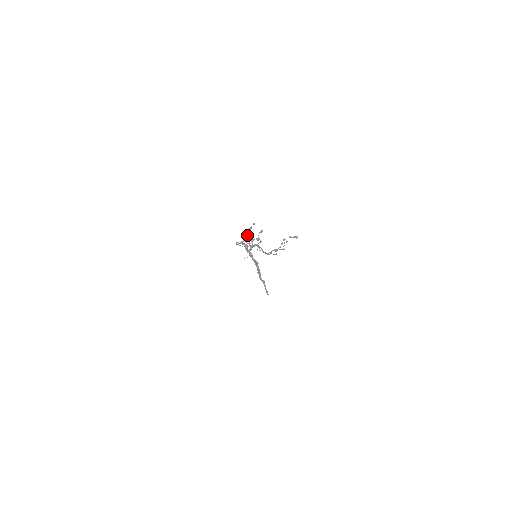
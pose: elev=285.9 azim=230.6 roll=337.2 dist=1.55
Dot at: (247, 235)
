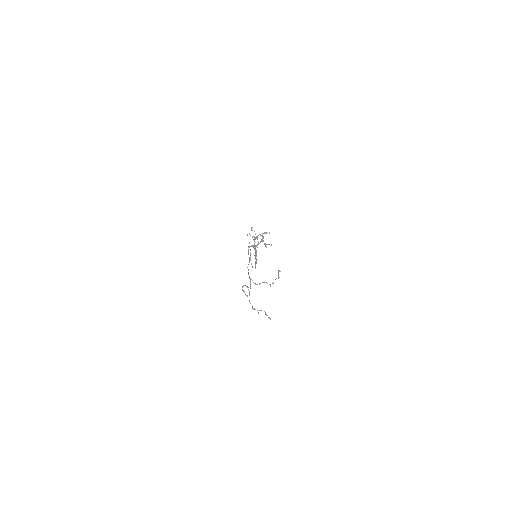
Dot at: (260, 235)
